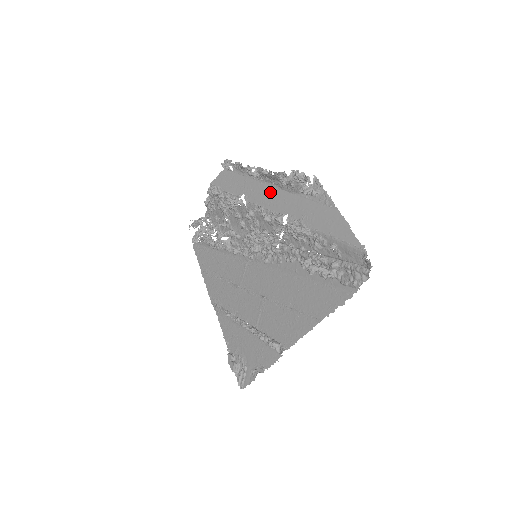
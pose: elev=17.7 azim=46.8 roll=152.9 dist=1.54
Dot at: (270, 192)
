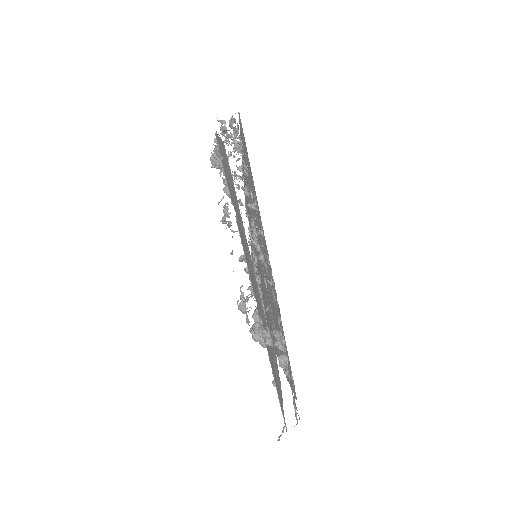
Dot at: (249, 260)
